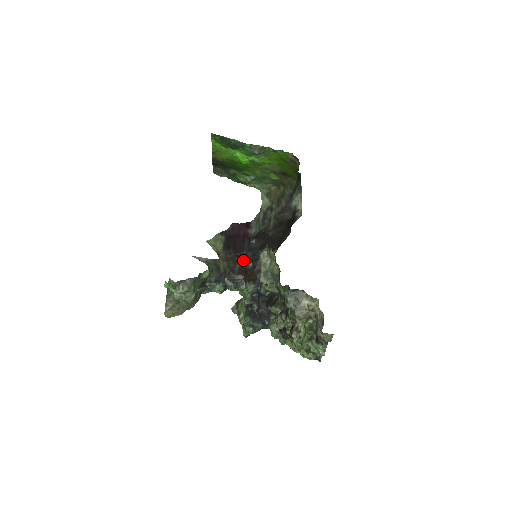
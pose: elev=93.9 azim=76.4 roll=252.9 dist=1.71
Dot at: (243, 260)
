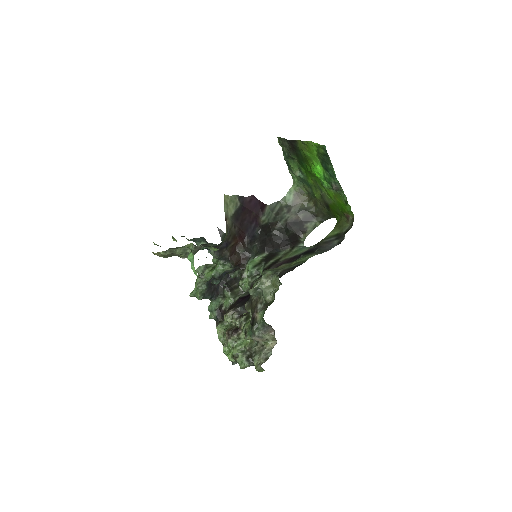
Dot at: (240, 241)
